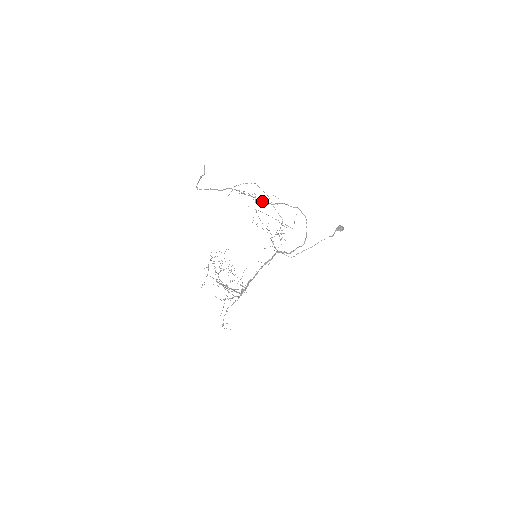
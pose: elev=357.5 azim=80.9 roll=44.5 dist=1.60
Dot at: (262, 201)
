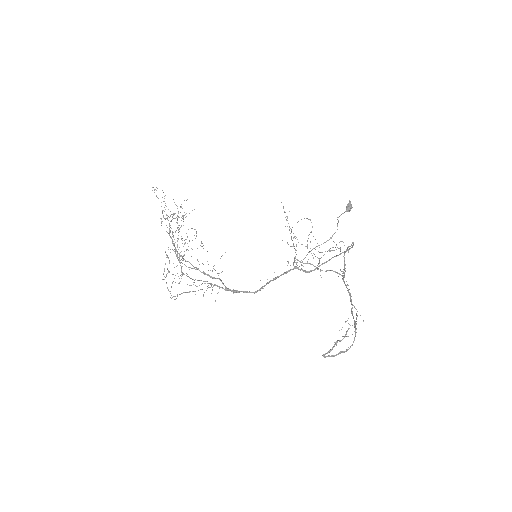
Dot at: (343, 279)
